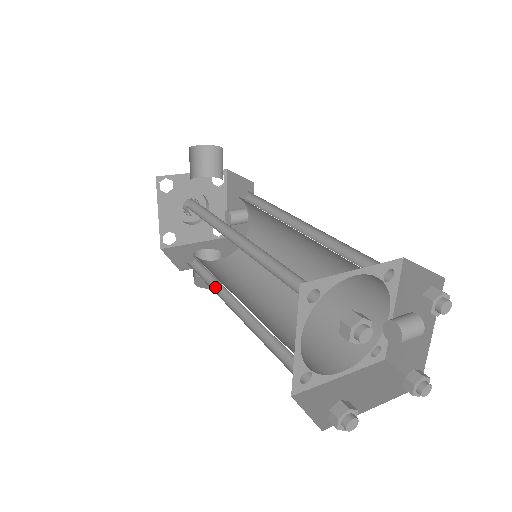
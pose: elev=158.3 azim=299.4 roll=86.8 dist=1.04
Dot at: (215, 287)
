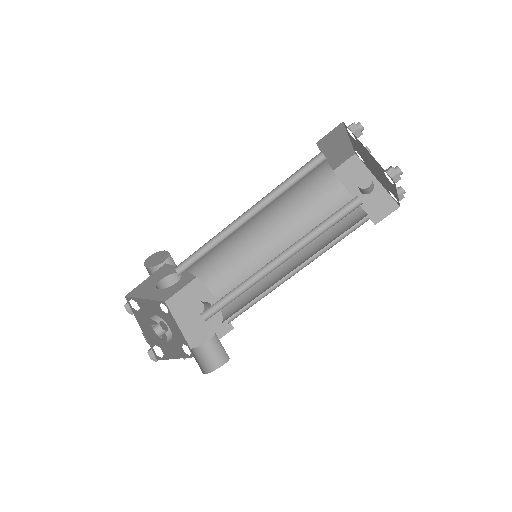
Dot at: (246, 290)
